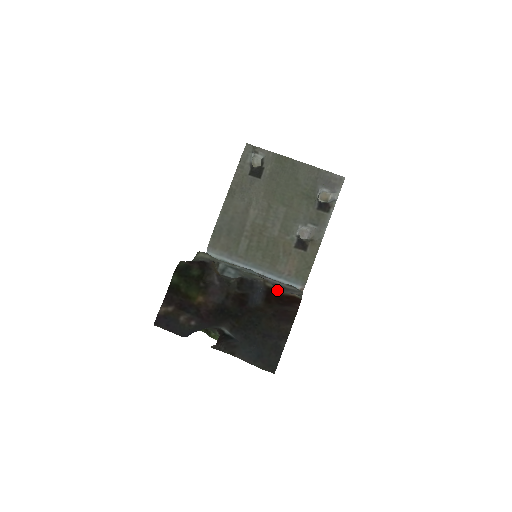
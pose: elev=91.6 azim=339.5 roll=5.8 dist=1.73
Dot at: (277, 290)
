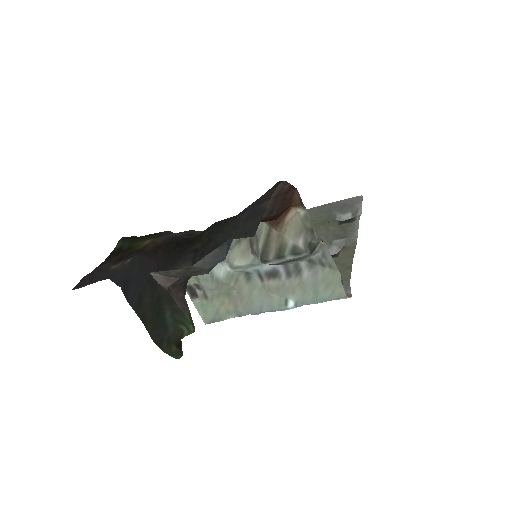
Dot at: (272, 228)
